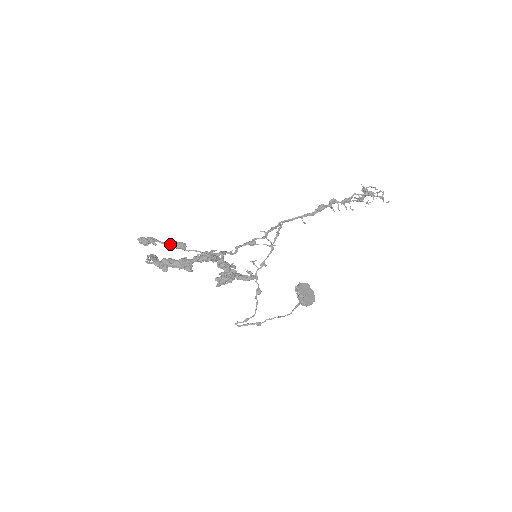
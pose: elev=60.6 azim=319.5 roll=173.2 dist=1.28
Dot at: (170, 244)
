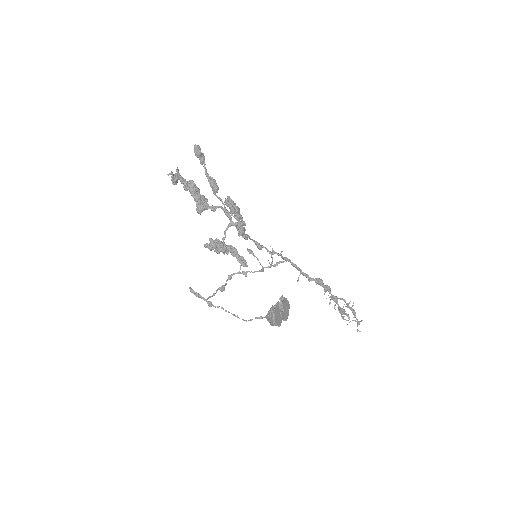
Dot at: (210, 177)
